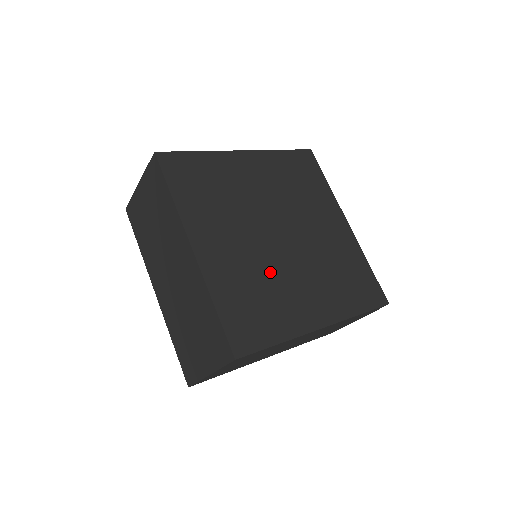
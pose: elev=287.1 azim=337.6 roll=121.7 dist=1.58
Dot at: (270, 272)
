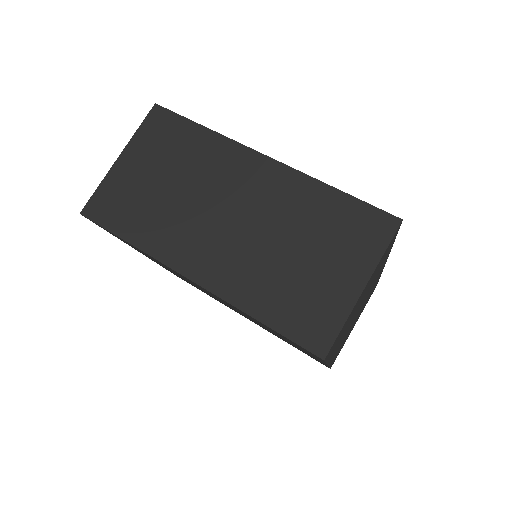
Dot at: occluded
